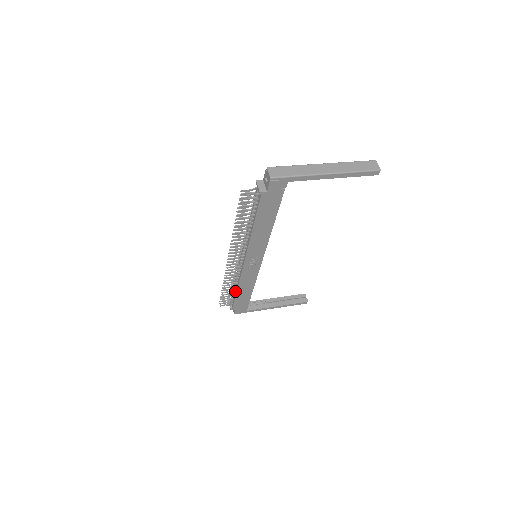
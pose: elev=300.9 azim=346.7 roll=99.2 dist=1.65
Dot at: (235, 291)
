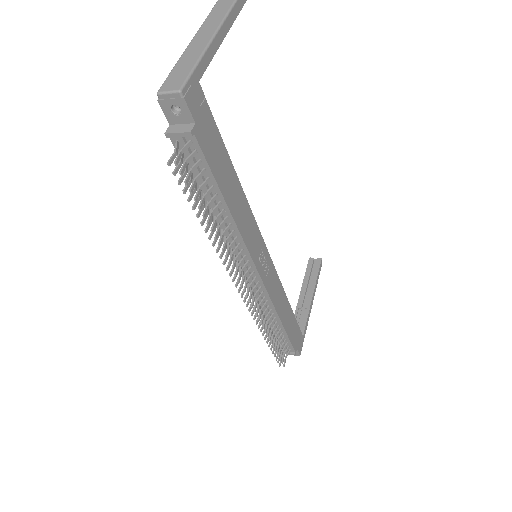
Dot at: (279, 328)
